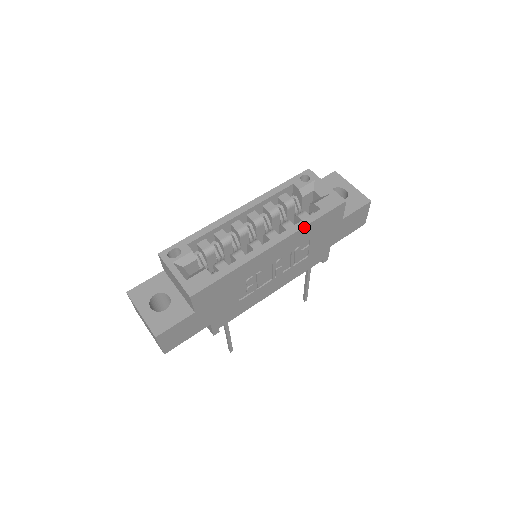
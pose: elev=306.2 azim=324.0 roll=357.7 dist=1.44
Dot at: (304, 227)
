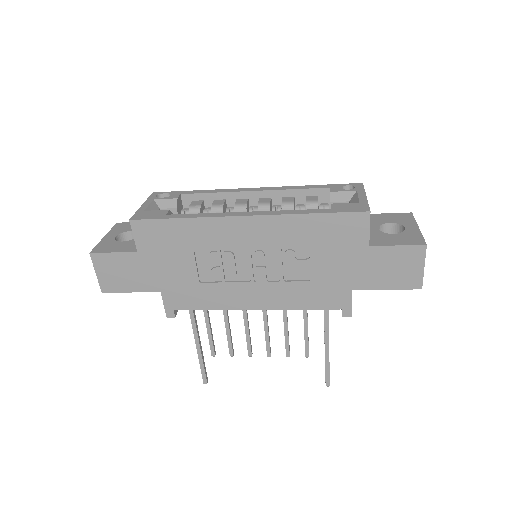
Dot at: (295, 215)
